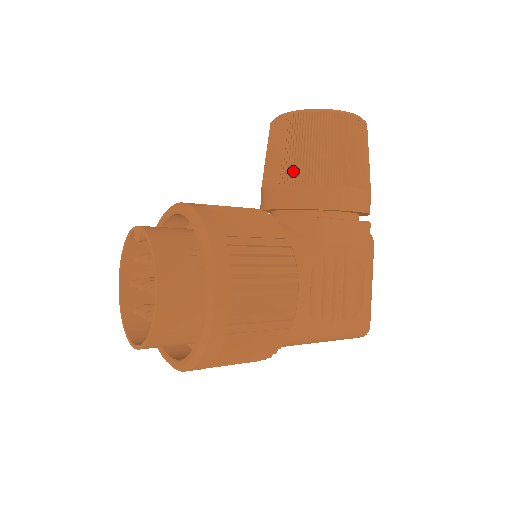
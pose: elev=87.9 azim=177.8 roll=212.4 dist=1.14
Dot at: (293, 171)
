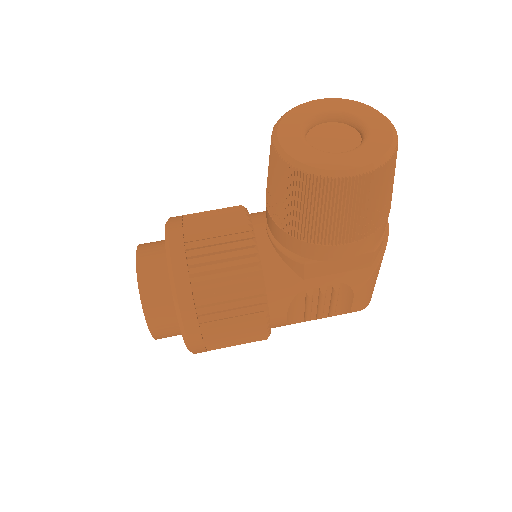
Dot at: (282, 216)
